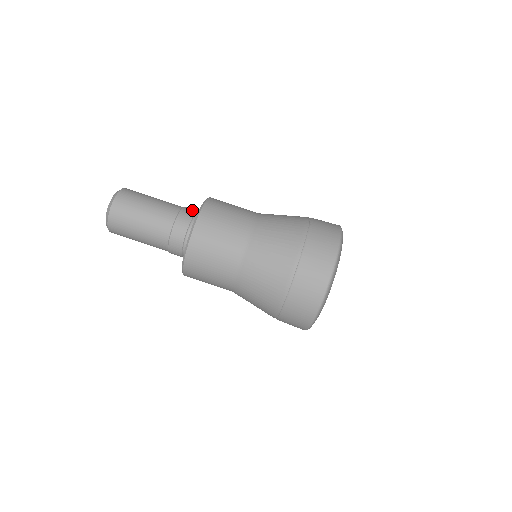
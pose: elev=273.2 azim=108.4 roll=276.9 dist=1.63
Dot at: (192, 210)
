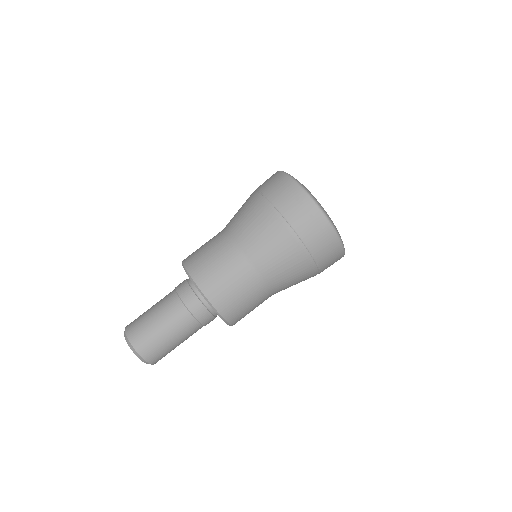
Dot at: occluded
